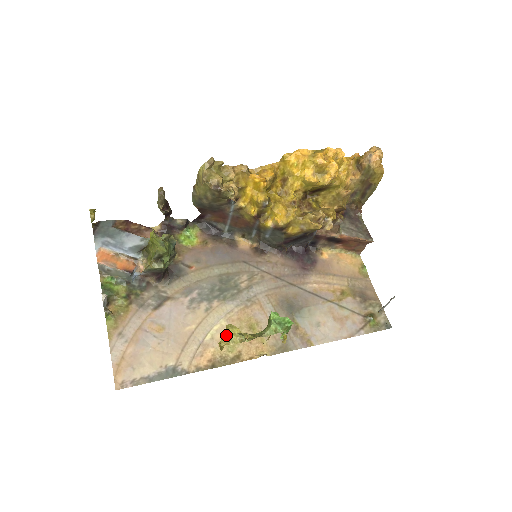
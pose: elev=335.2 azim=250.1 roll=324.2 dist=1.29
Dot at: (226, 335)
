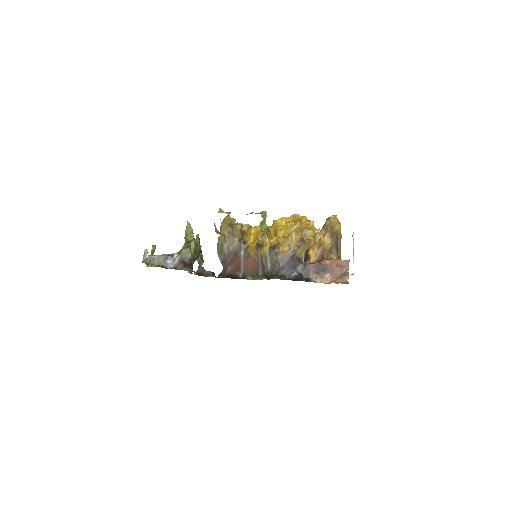
Dot at: occluded
